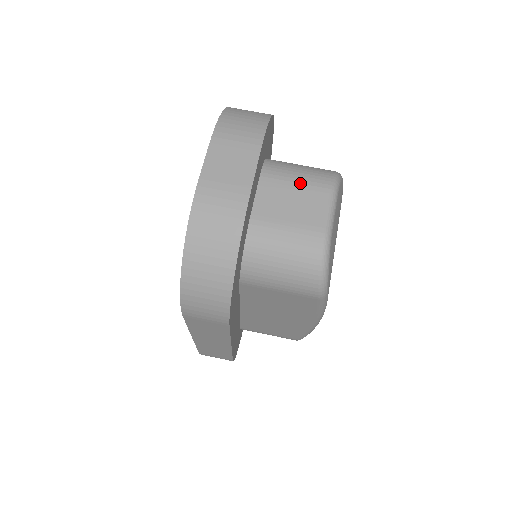
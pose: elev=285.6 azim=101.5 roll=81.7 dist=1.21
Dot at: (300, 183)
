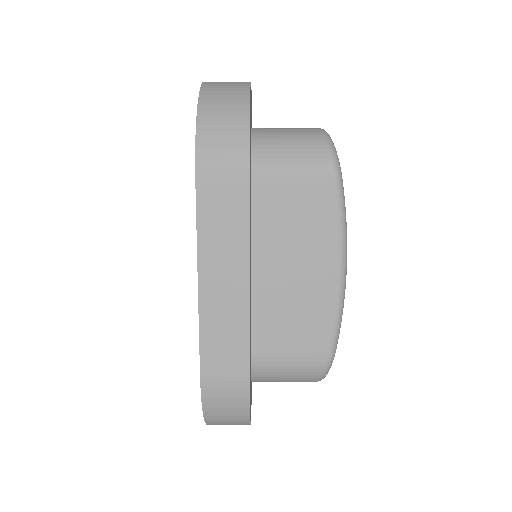
Dot at: occluded
